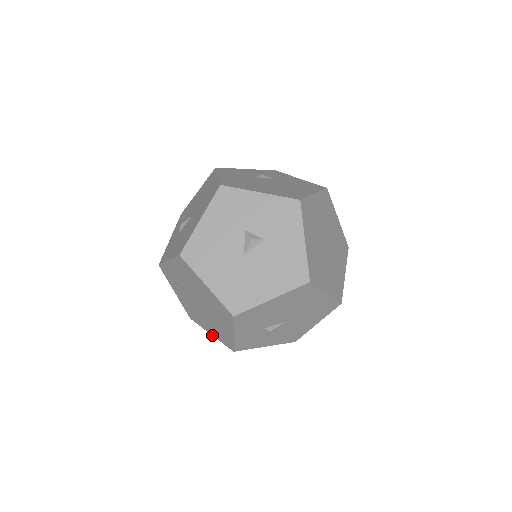
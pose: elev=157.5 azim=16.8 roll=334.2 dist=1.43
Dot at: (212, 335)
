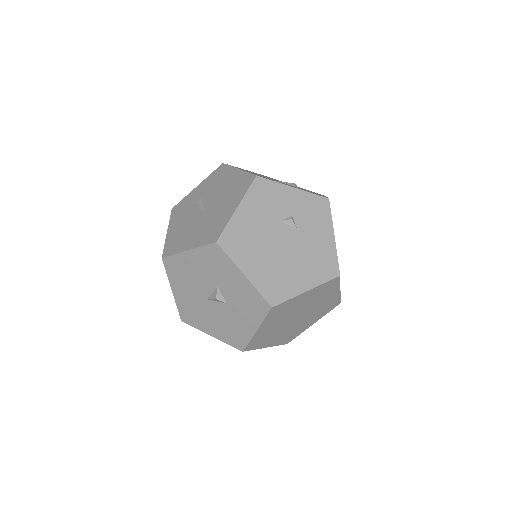
Dot at: occluded
